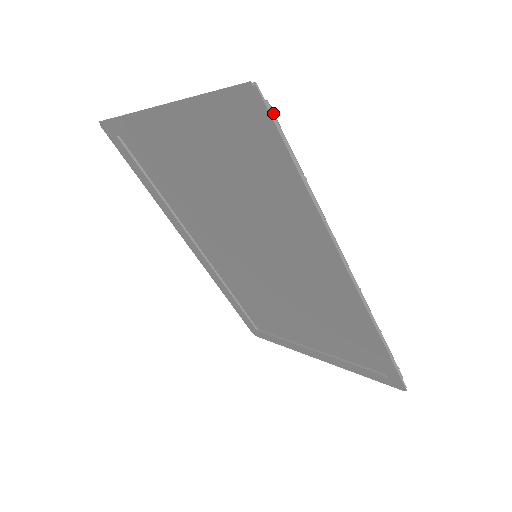
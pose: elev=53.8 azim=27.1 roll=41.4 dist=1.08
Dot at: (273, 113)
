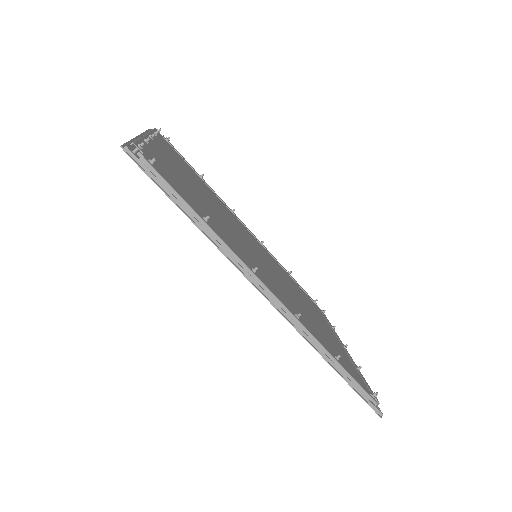
Dot at: (152, 167)
